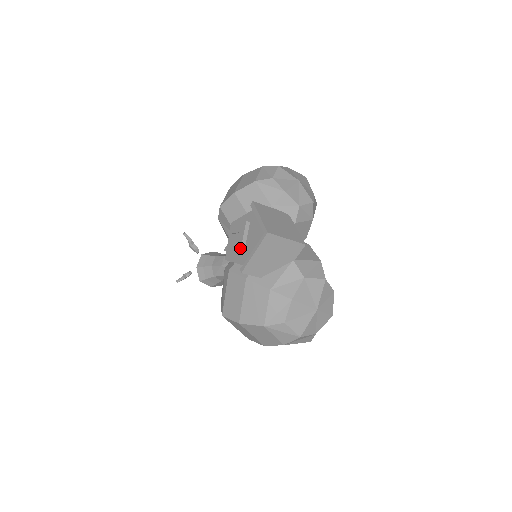
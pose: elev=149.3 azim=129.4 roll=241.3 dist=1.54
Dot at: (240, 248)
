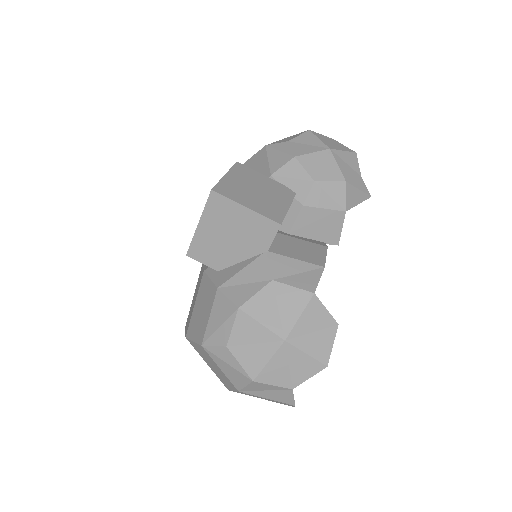
Dot at: occluded
